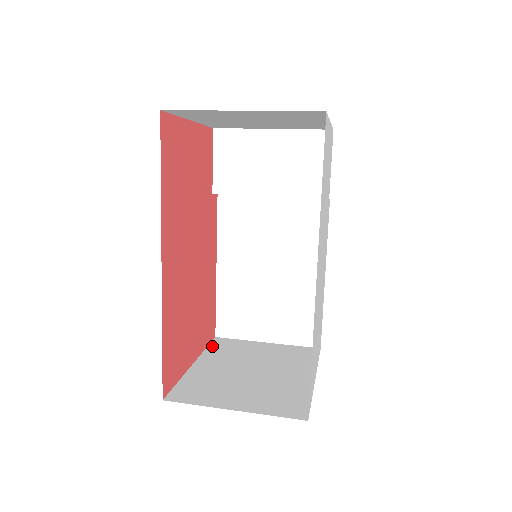
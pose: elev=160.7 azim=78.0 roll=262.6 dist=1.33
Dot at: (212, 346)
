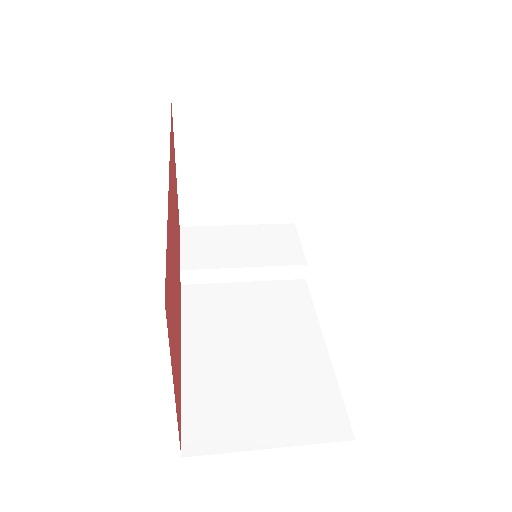
Dot at: occluded
